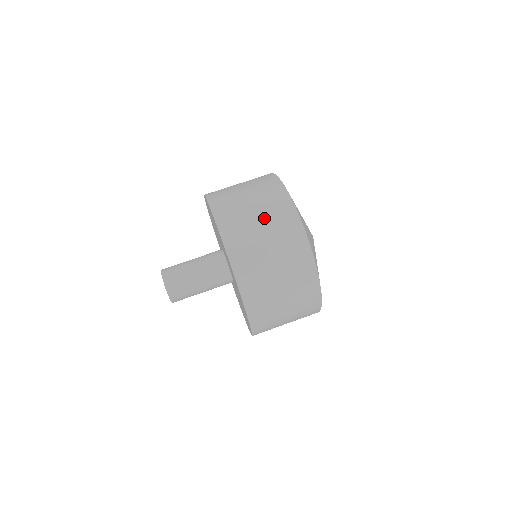
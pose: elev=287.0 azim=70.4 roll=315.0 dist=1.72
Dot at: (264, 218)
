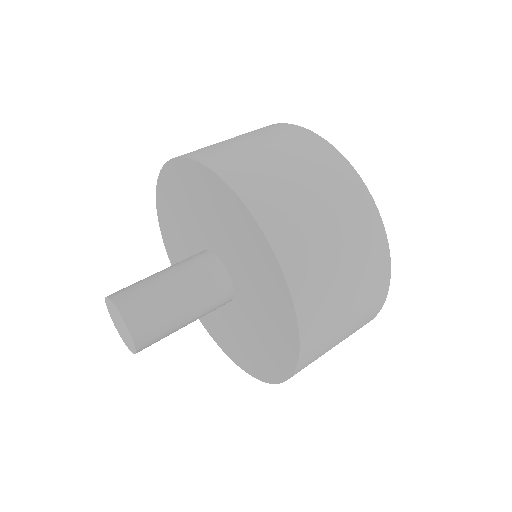
Dot at: occluded
